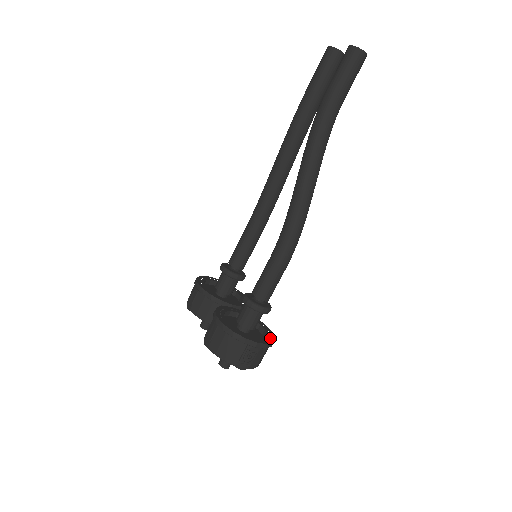
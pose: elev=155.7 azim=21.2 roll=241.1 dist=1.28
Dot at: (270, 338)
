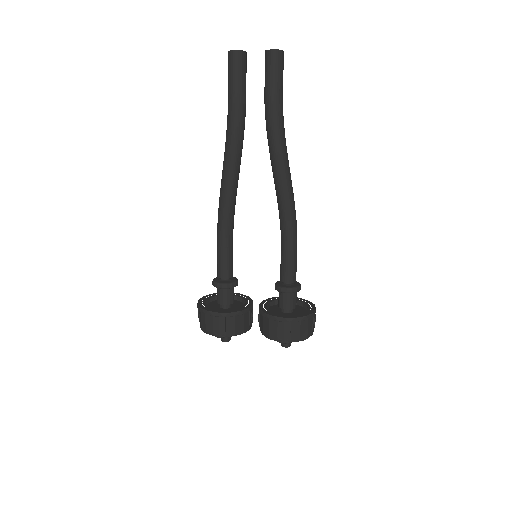
Dot at: (303, 301)
